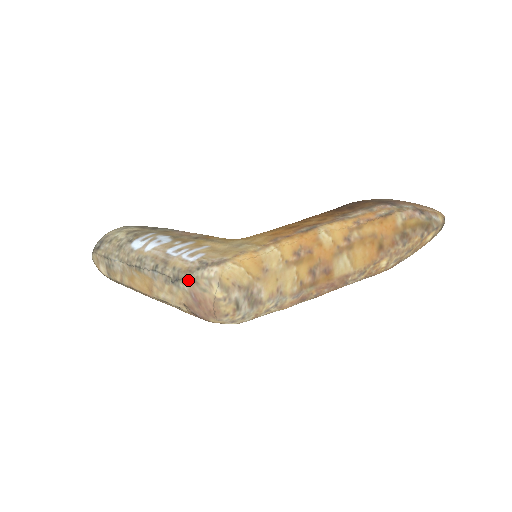
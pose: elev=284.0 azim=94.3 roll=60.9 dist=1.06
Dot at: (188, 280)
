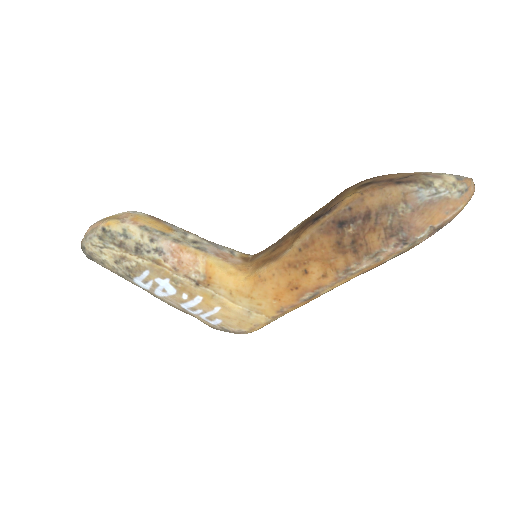
Dot at: (216, 329)
